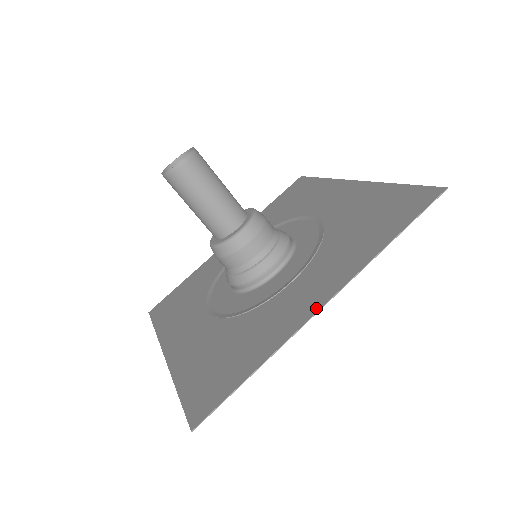
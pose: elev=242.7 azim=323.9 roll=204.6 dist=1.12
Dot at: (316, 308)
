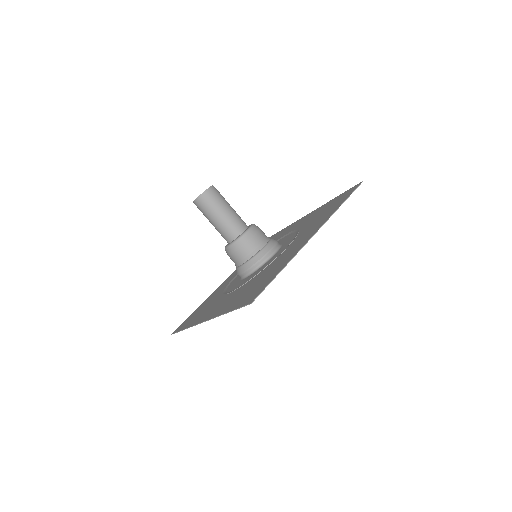
Dot at: (309, 238)
